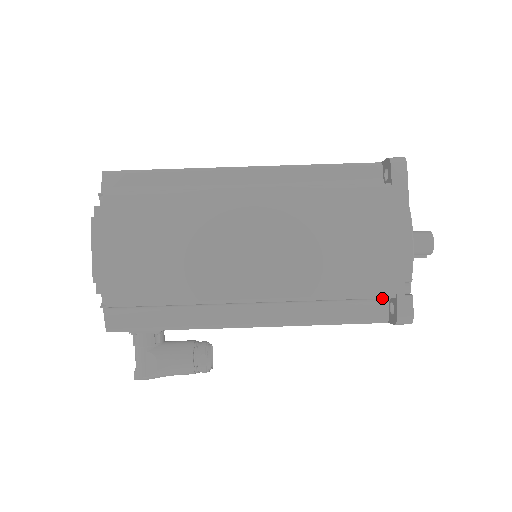
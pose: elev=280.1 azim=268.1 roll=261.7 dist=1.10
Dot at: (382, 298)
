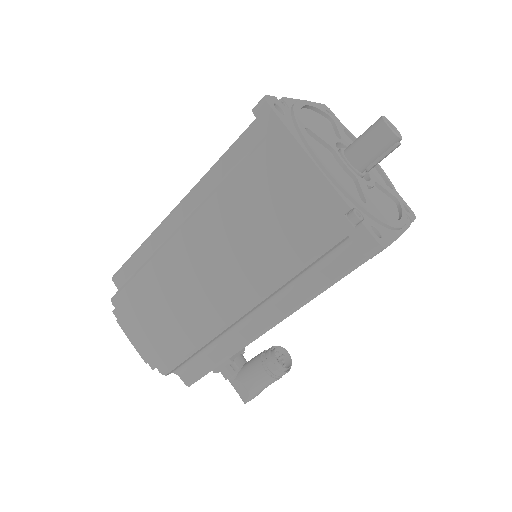
Dot at: (347, 238)
